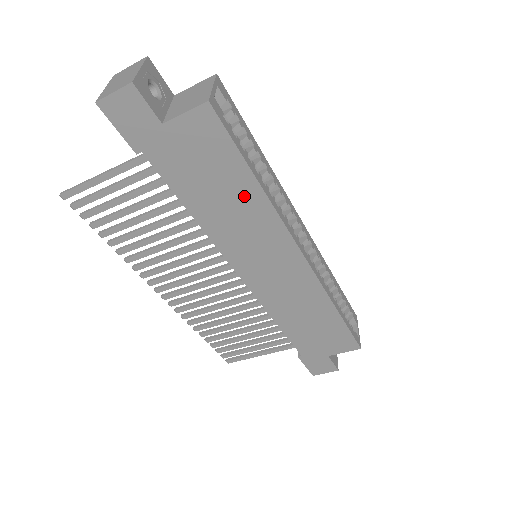
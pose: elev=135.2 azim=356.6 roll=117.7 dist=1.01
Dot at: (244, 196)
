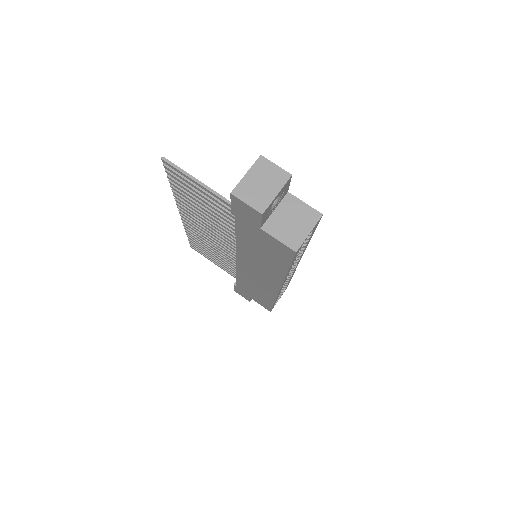
Dot at: (274, 266)
